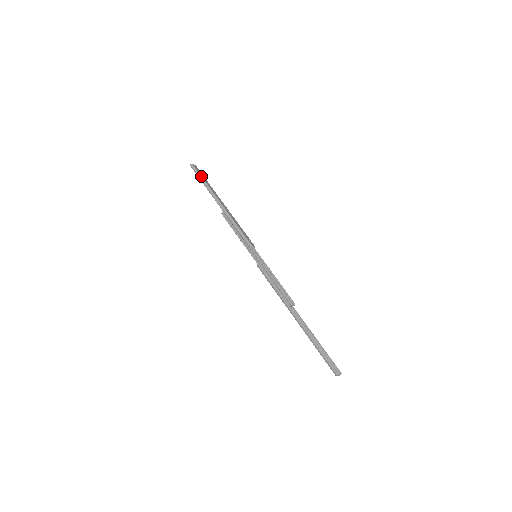
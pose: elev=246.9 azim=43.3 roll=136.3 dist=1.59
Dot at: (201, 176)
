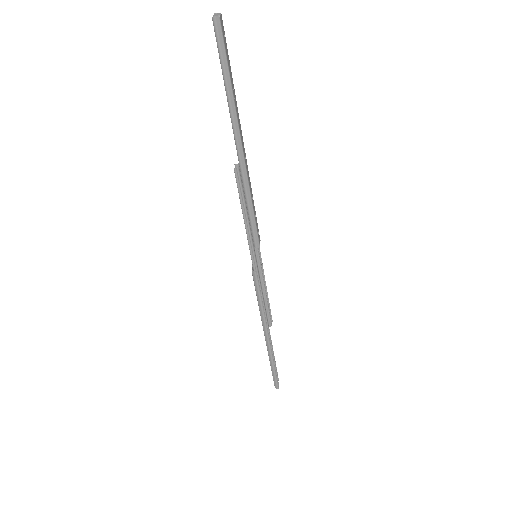
Dot at: (228, 68)
